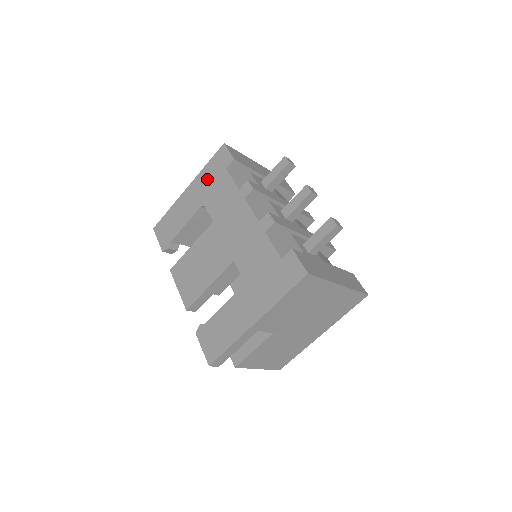
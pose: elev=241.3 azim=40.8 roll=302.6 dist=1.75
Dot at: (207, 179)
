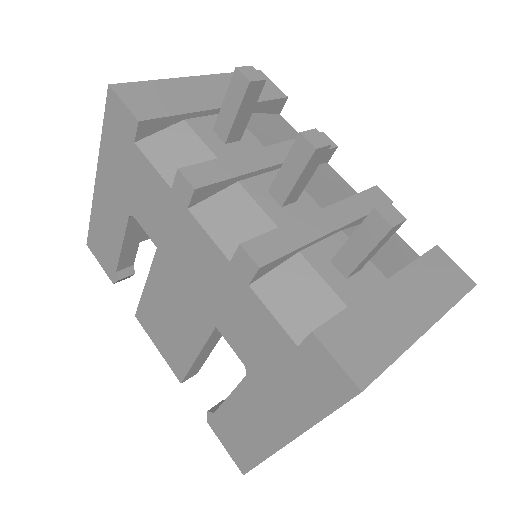
Dot at: (115, 164)
